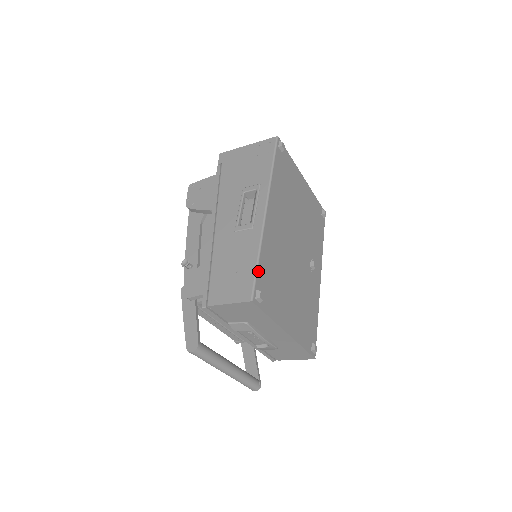
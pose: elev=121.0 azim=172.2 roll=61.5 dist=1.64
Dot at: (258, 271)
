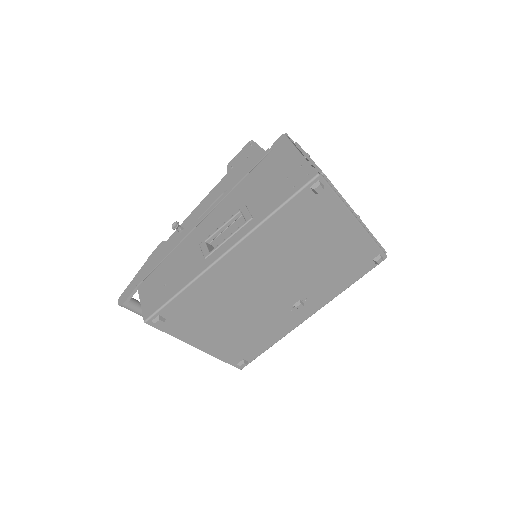
Dot at: (171, 302)
